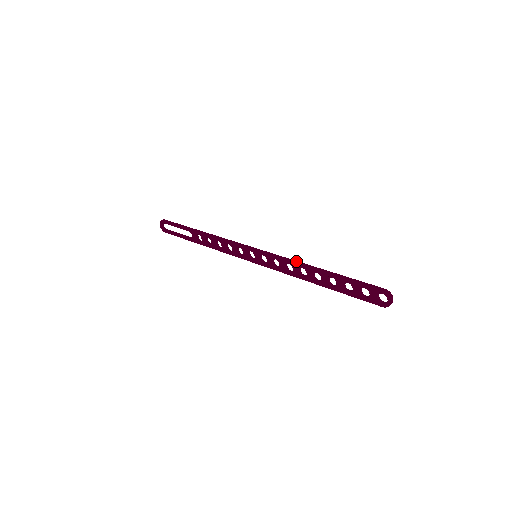
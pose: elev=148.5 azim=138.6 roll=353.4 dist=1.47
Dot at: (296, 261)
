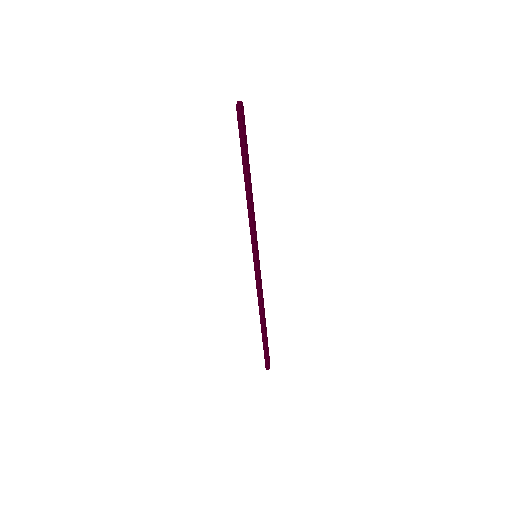
Dot at: occluded
